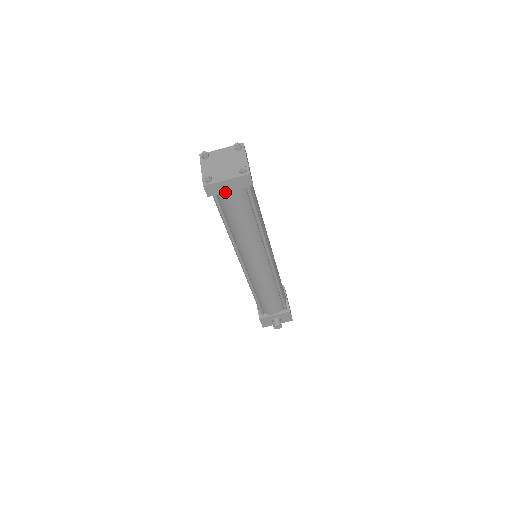
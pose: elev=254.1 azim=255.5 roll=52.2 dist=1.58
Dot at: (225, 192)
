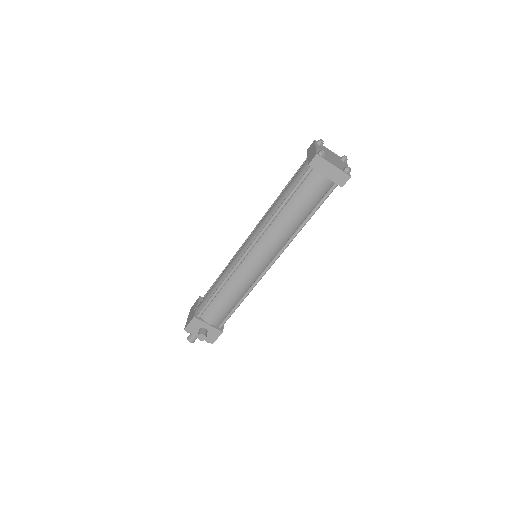
Dot at: (320, 174)
